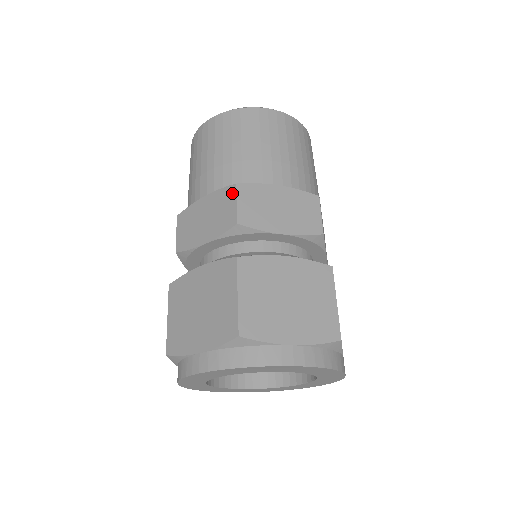
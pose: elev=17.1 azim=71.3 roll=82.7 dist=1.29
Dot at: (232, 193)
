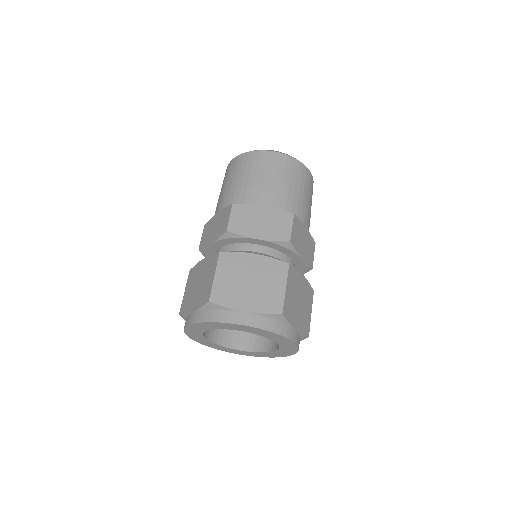
Dot at: (290, 218)
